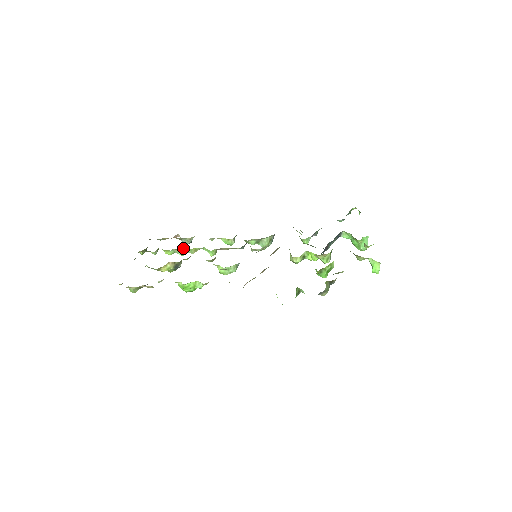
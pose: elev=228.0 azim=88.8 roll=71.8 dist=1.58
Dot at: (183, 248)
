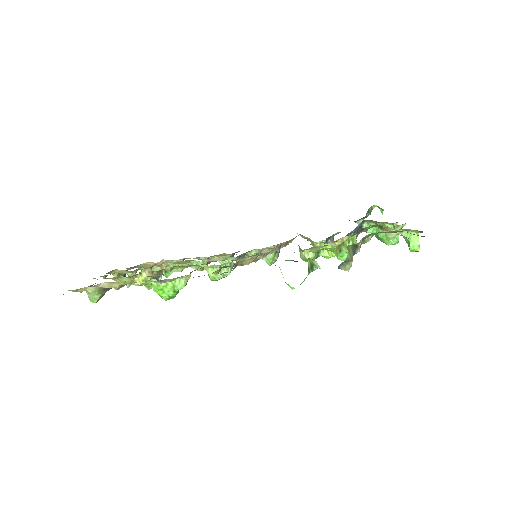
Dot at: (166, 264)
